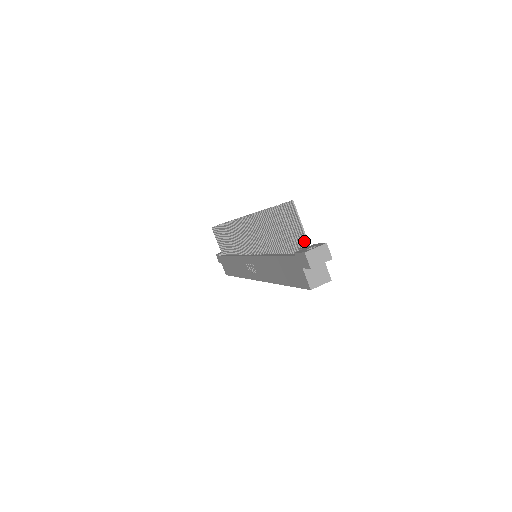
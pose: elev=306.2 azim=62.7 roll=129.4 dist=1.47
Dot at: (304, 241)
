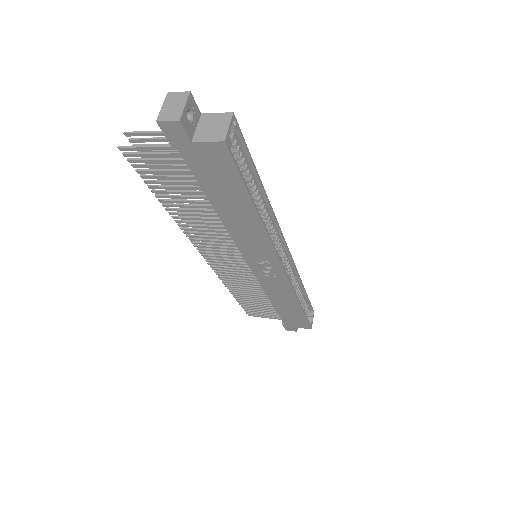
Dot at: occluded
